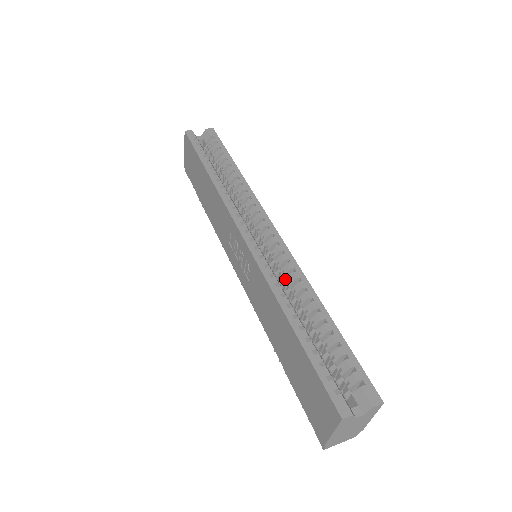
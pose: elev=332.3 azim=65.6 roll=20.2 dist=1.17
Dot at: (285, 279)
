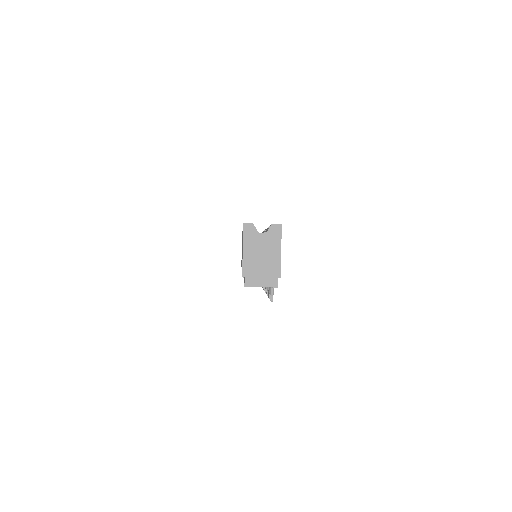
Dot at: occluded
